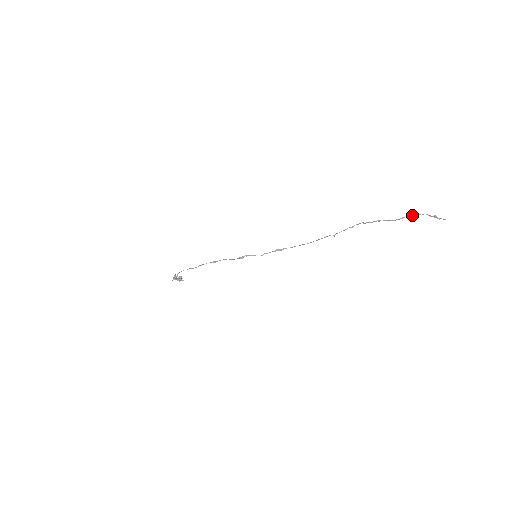
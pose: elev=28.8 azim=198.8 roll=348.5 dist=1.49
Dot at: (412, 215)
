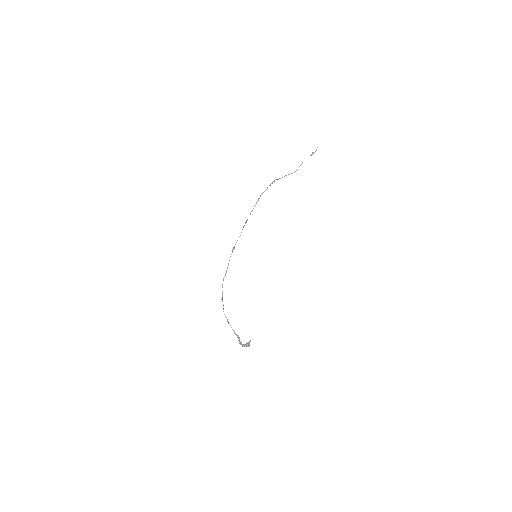
Dot at: occluded
